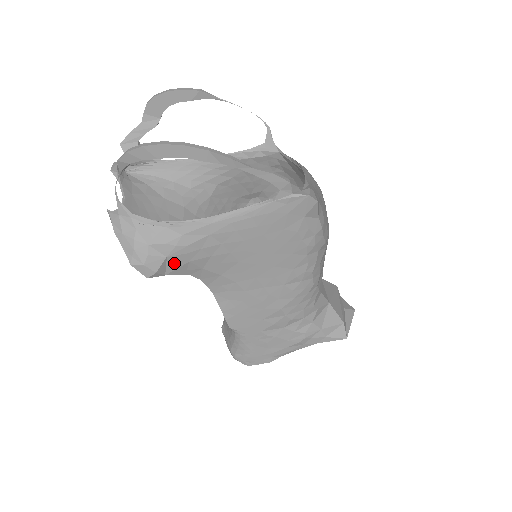
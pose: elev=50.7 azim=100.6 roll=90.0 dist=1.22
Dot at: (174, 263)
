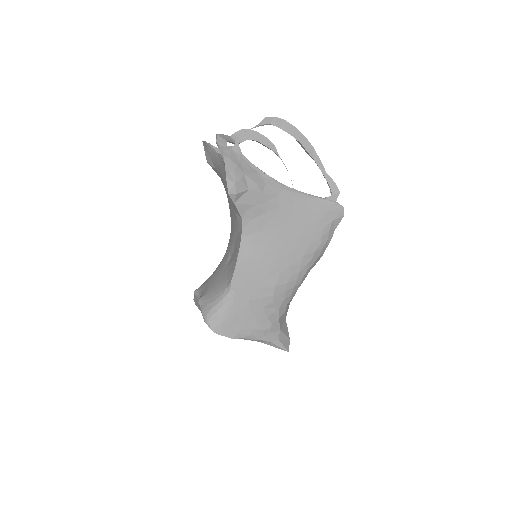
Dot at: (247, 198)
